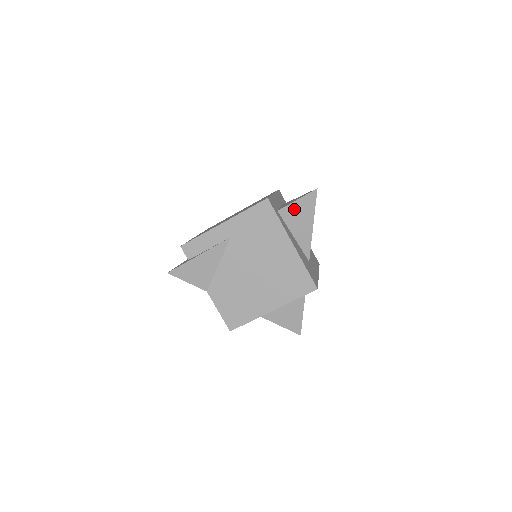
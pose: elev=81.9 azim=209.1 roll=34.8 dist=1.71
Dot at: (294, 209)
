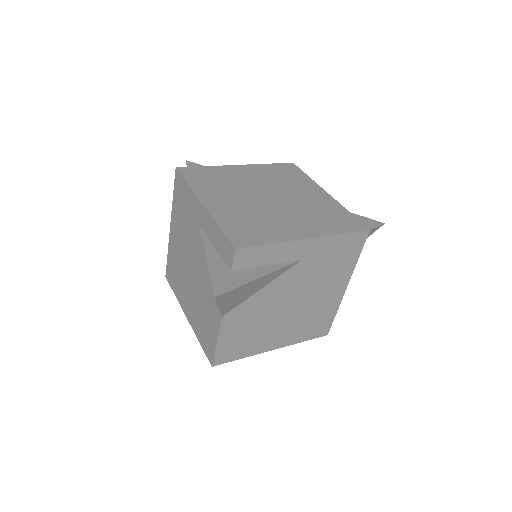
Dot at: occluded
